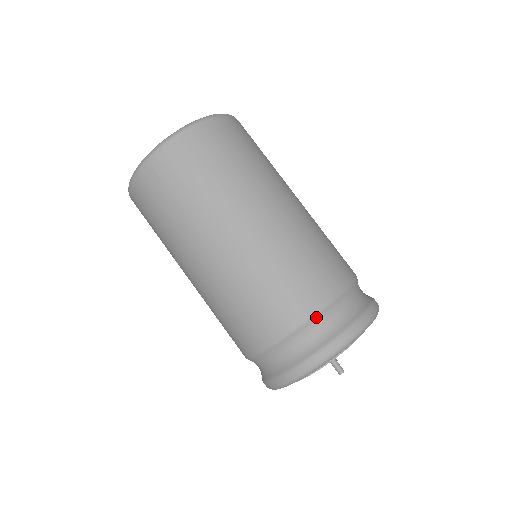
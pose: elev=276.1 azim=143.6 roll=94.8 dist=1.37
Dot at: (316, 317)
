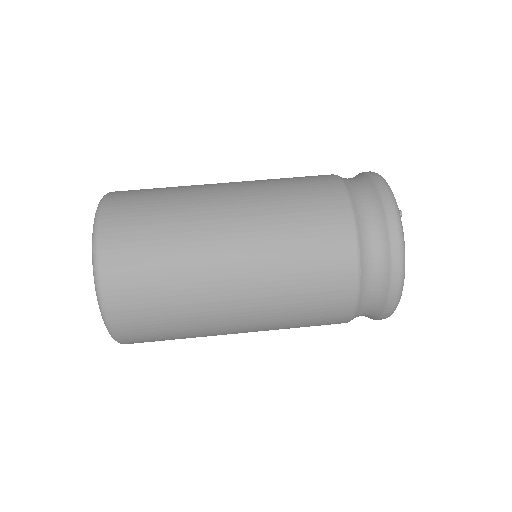
Dot at: occluded
